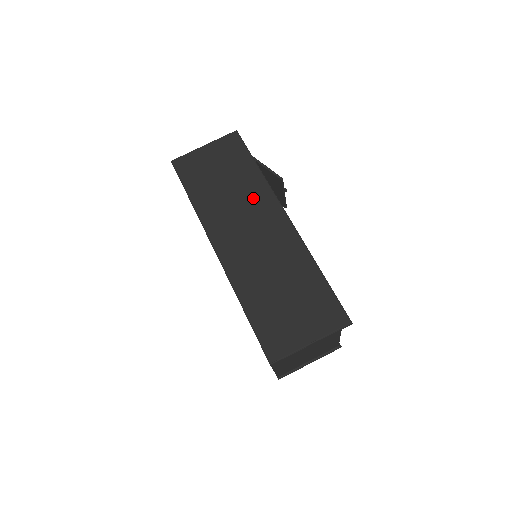
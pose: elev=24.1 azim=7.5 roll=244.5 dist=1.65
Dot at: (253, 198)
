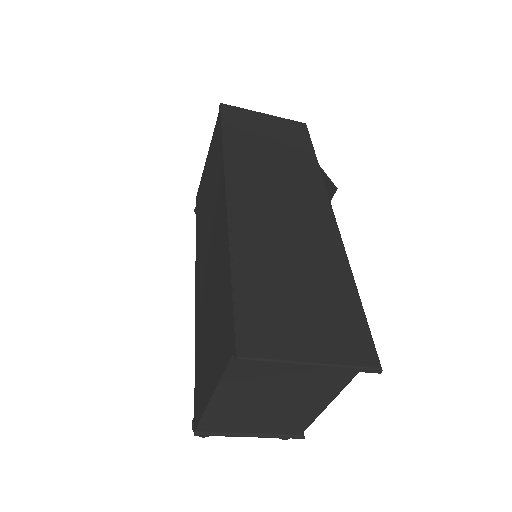
Dot at: (300, 178)
